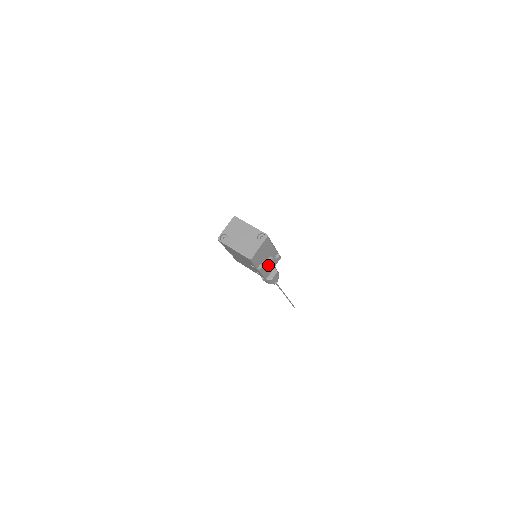
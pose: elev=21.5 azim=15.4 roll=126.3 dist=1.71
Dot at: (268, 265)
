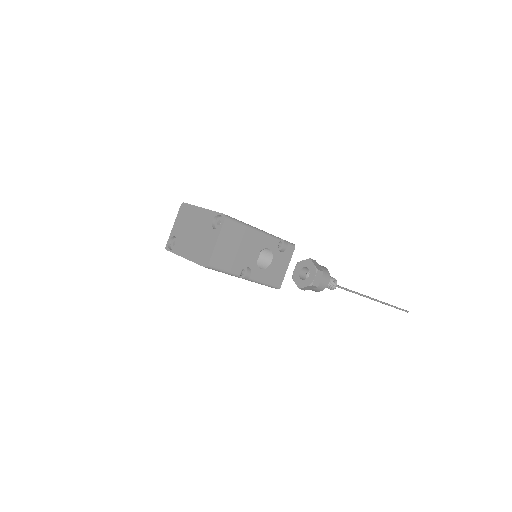
Dot at: (268, 266)
